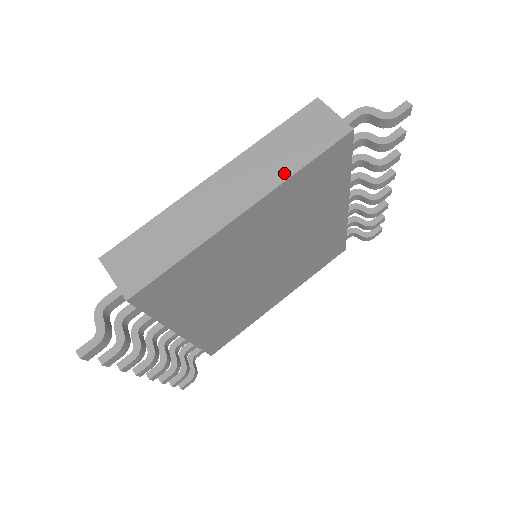
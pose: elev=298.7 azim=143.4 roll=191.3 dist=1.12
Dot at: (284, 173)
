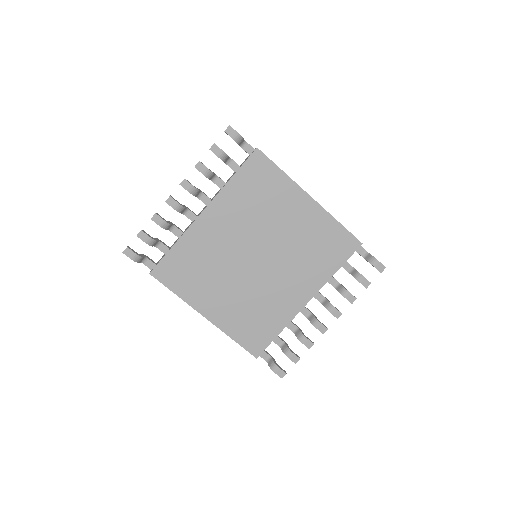
Dot at: (331, 215)
